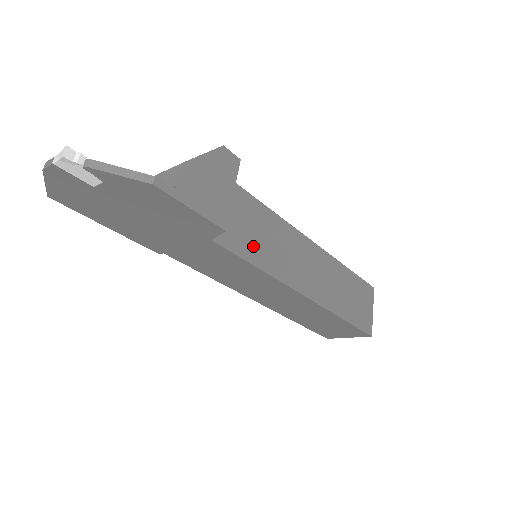
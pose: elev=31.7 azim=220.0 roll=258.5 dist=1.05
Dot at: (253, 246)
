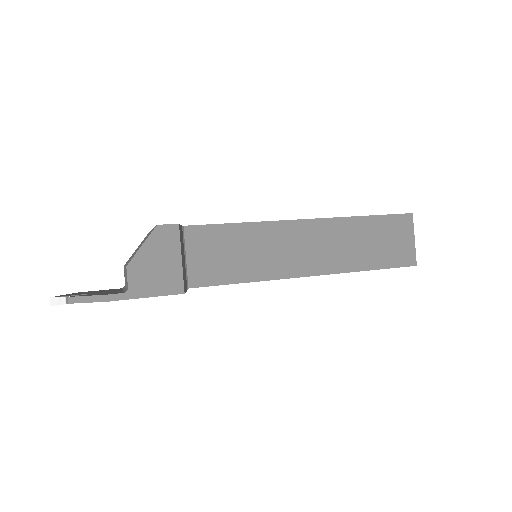
Dot at: (234, 267)
